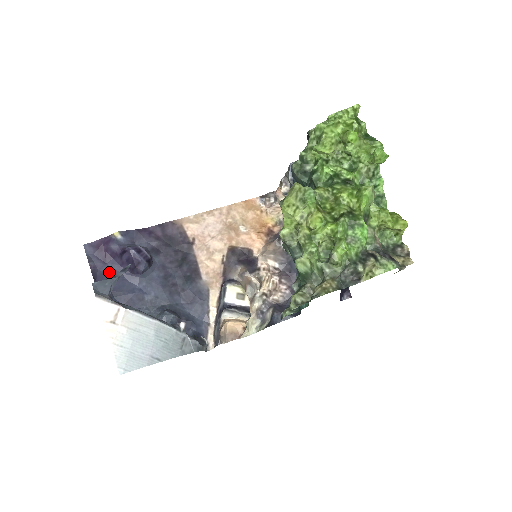
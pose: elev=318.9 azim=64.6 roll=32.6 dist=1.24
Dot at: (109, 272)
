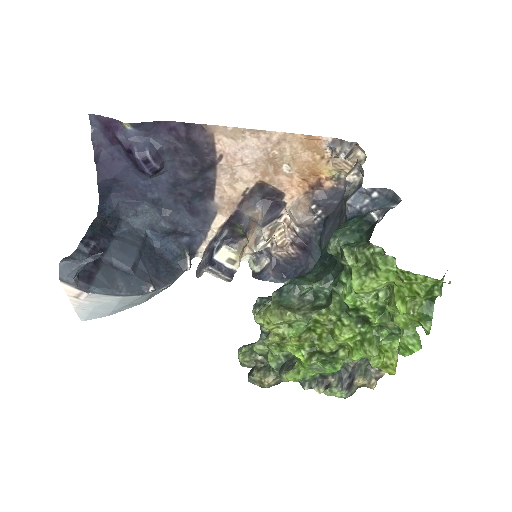
Dot at: (114, 156)
